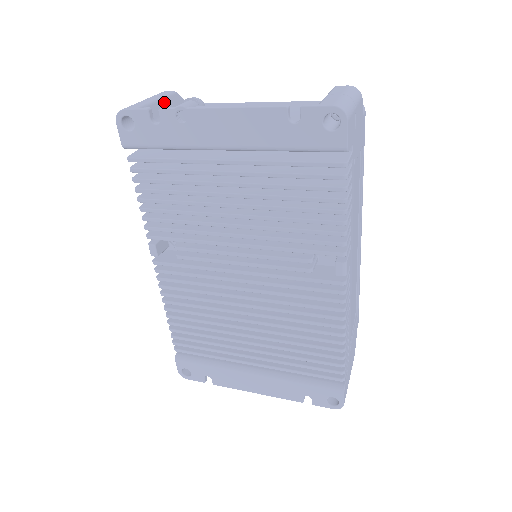
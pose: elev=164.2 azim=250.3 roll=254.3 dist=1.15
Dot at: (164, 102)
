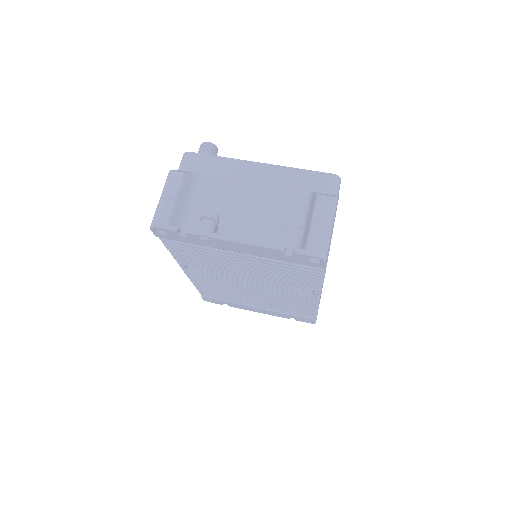
Dot at: (180, 196)
